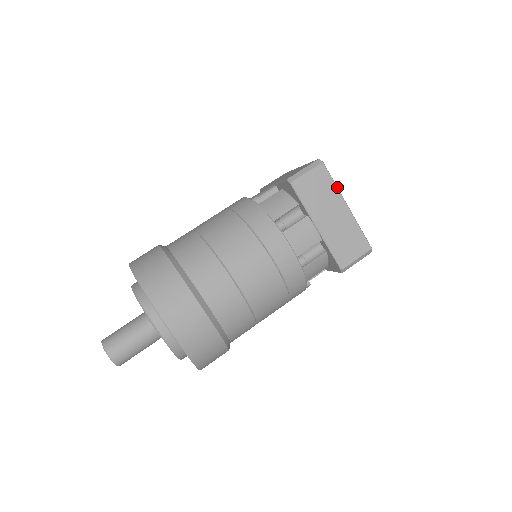
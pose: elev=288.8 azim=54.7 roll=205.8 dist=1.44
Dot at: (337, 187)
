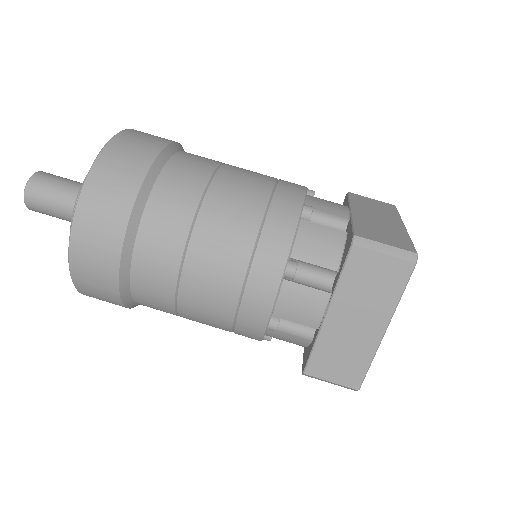
Dot at: (398, 303)
